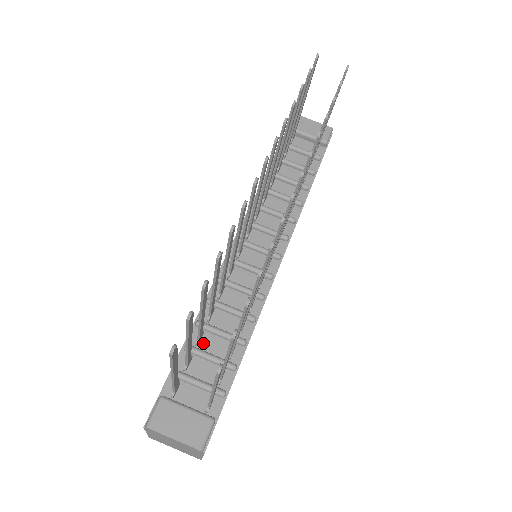
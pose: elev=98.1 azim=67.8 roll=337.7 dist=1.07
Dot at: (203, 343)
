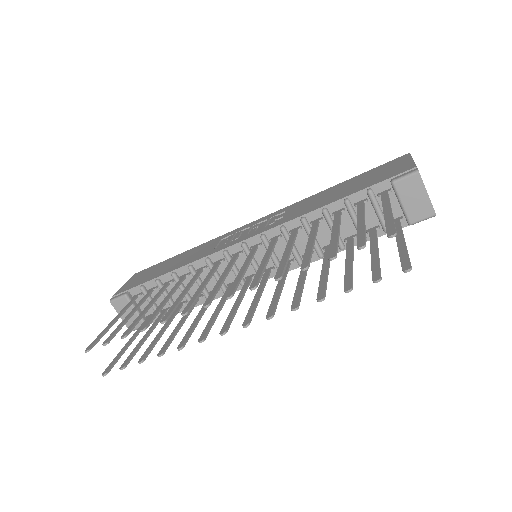
Dot at: (169, 286)
